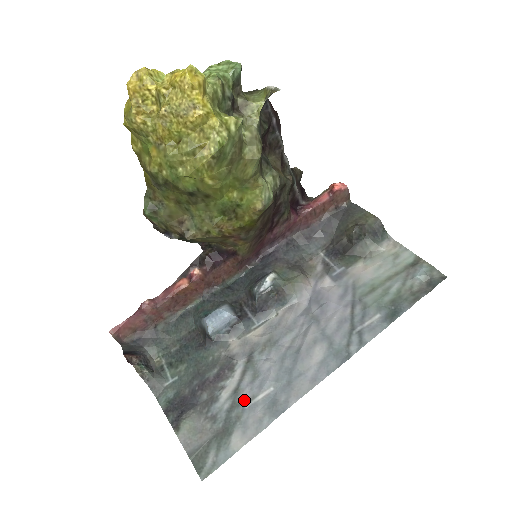
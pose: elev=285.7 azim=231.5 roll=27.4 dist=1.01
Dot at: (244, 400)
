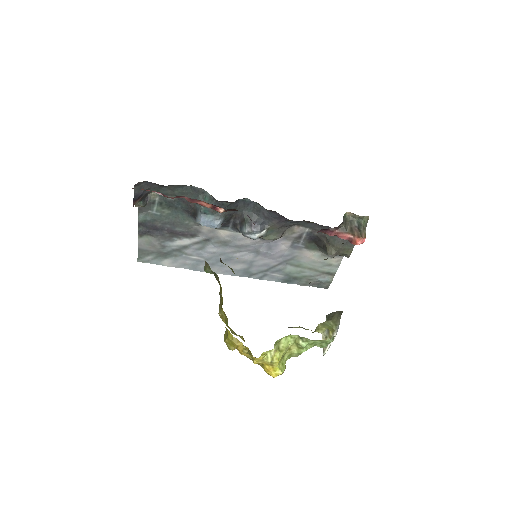
Dot at: (185, 253)
